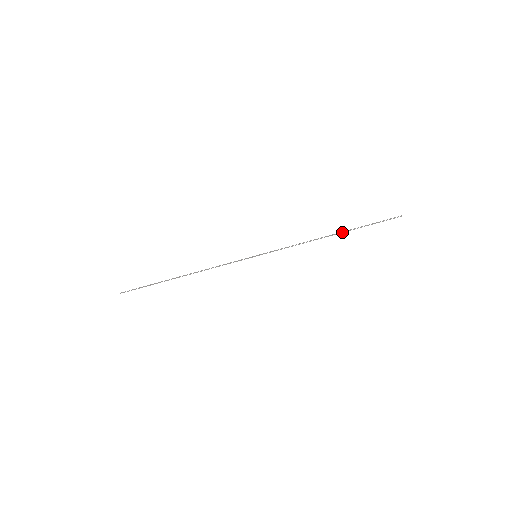
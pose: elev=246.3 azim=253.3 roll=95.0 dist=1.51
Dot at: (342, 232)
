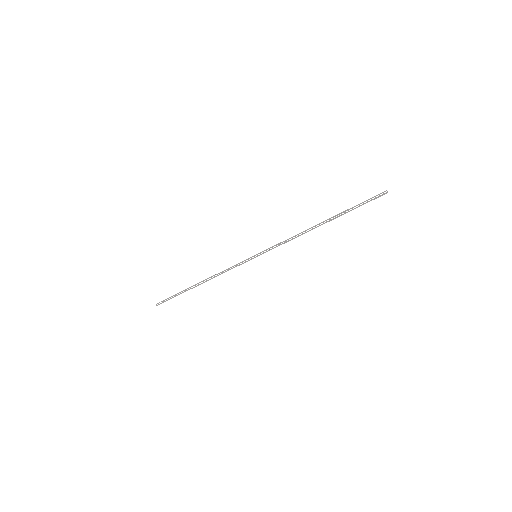
Dot at: (330, 220)
